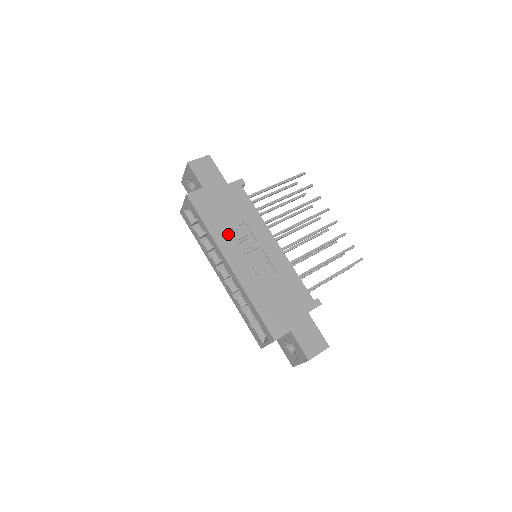
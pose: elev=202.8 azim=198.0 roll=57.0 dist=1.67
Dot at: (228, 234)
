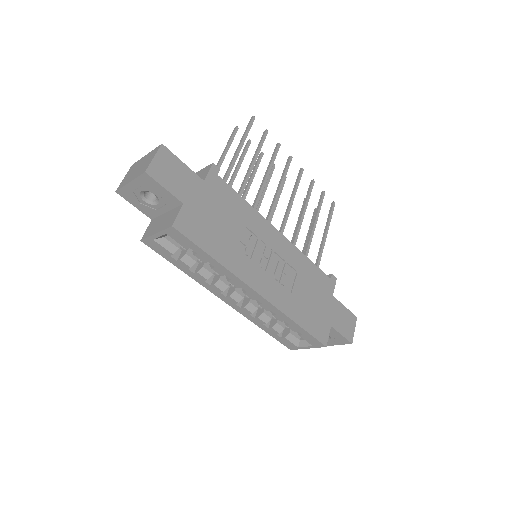
Dot at: (239, 254)
